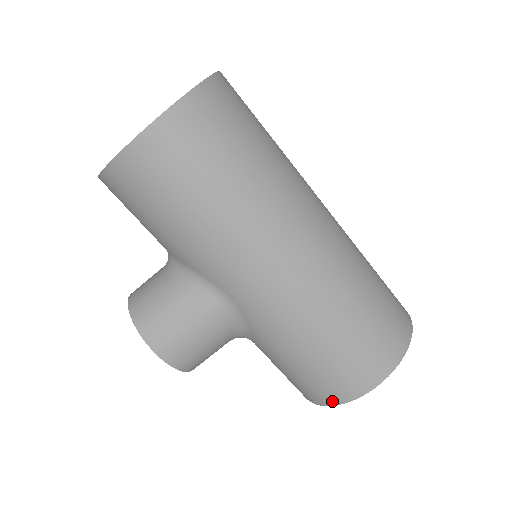
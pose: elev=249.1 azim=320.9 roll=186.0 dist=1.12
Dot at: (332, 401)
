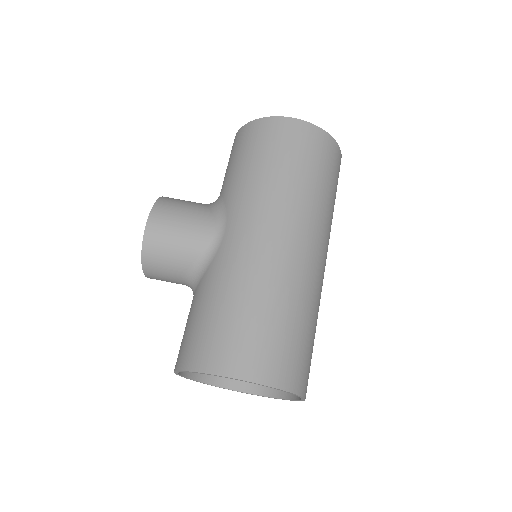
Dot at: (197, 365)
